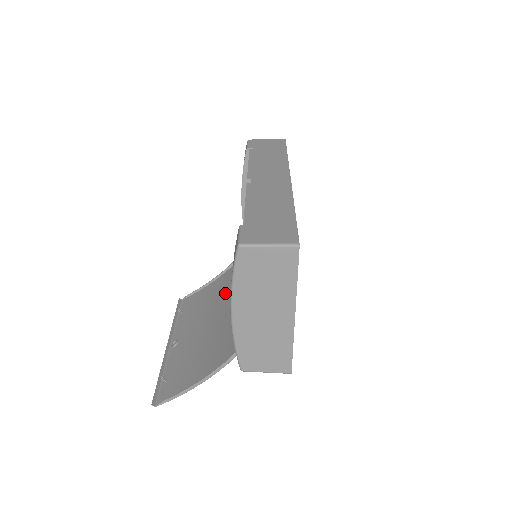
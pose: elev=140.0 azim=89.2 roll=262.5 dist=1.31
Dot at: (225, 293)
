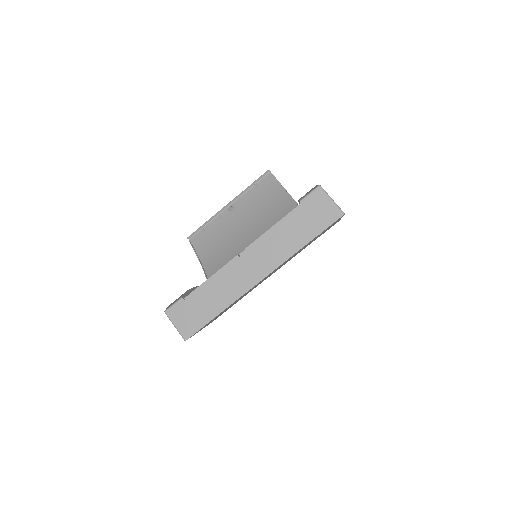
Dot at: (267, 220)
